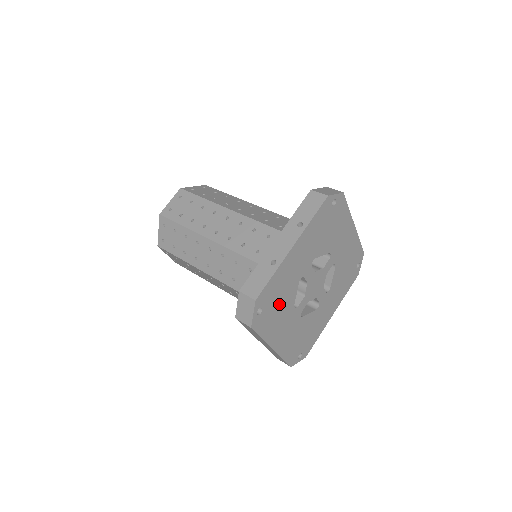
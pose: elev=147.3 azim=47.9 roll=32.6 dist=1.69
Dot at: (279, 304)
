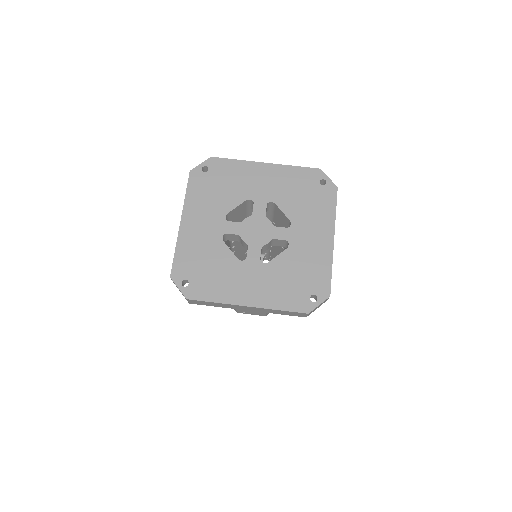
Dot at: (211, 267)
